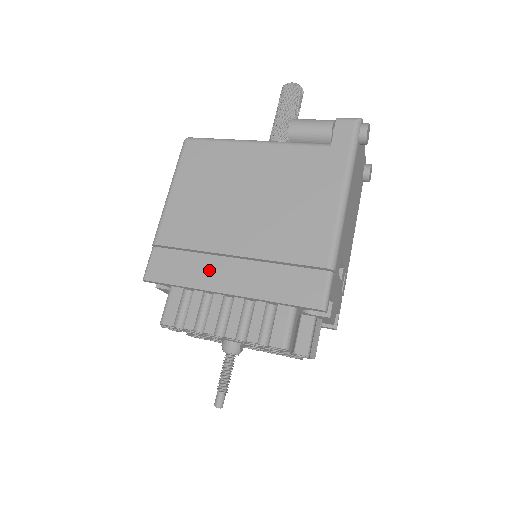
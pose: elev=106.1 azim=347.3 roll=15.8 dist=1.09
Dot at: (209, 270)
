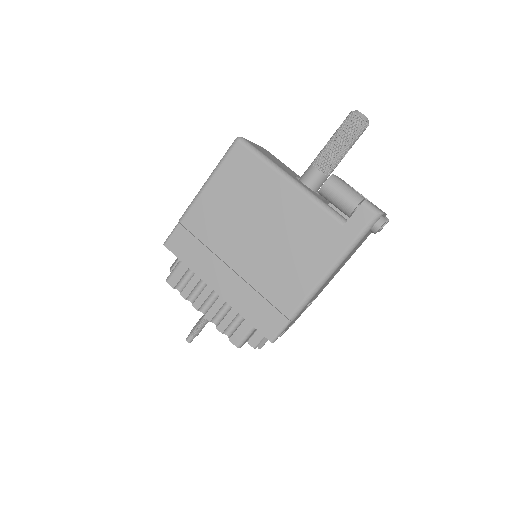
Dot at: (211, 267)
